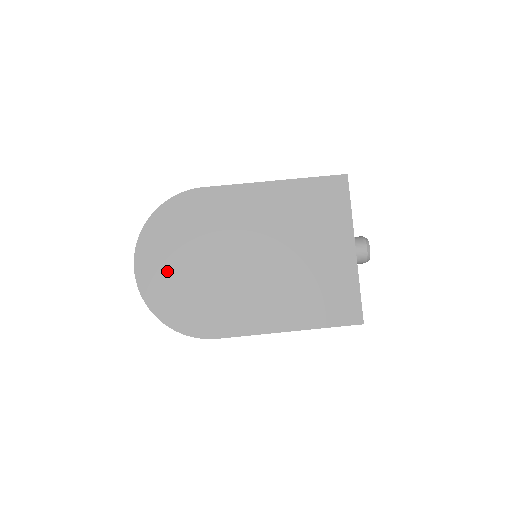
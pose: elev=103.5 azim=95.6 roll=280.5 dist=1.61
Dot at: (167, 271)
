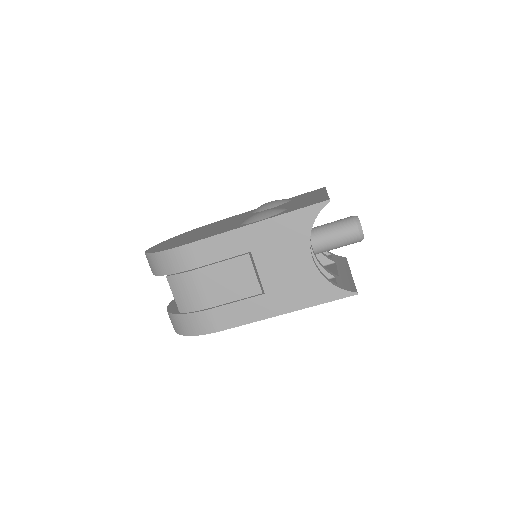
Dot at: occluded
